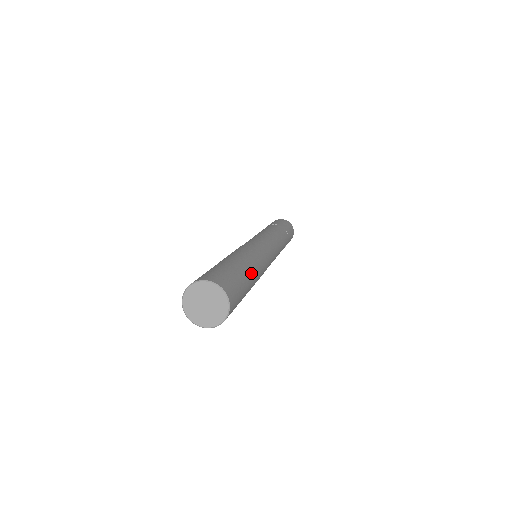
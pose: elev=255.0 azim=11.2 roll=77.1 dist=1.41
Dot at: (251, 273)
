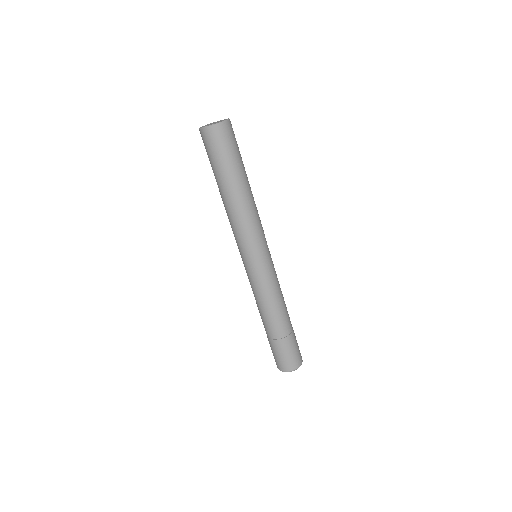
Dot at: (246, 182)
